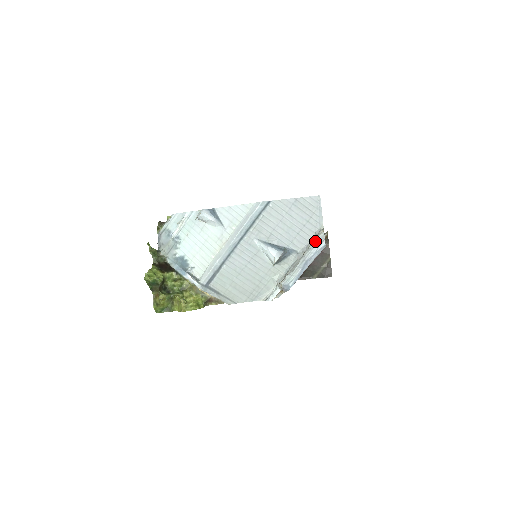
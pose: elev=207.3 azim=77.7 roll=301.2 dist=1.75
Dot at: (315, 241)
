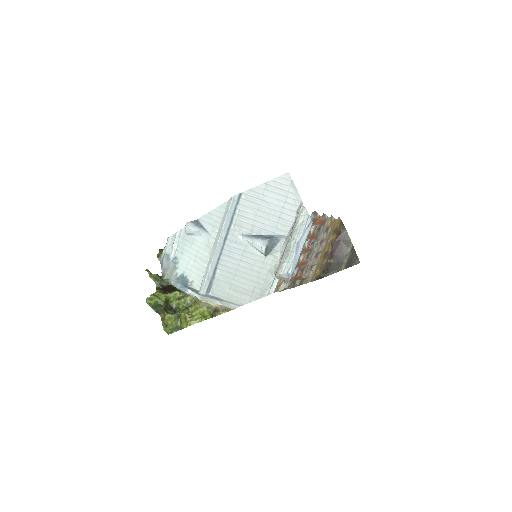
Dot at: (299, 220)
